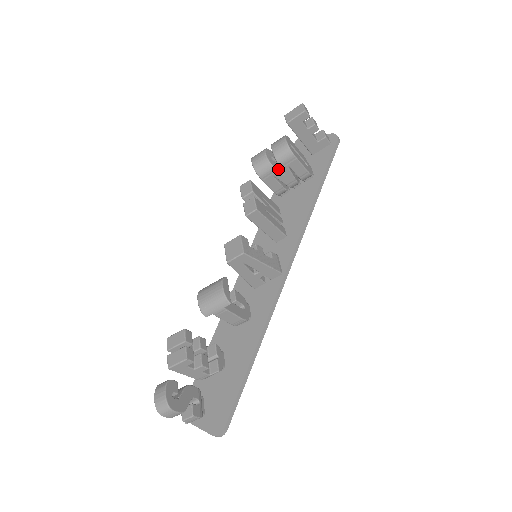
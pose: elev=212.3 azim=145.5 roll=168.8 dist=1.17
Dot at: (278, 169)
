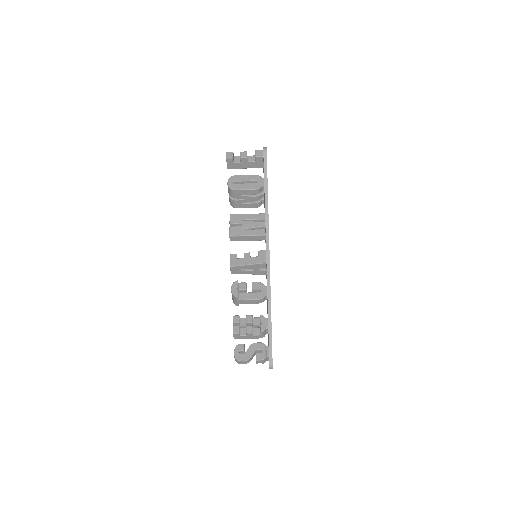
Dot at: (239, 199)
